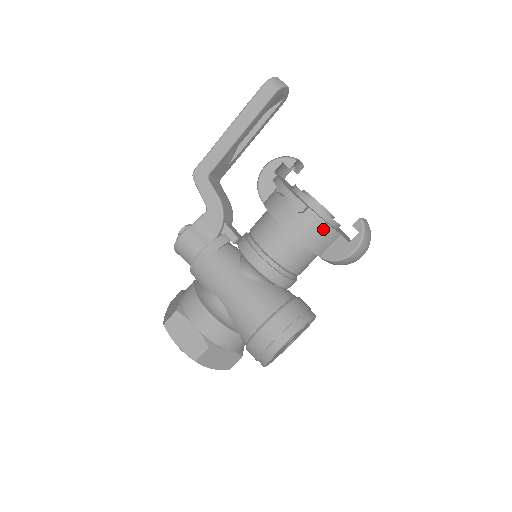
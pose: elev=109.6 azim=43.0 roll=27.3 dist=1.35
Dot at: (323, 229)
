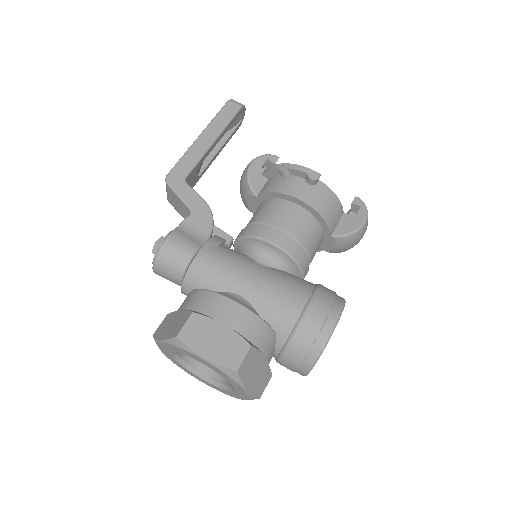
Dot at: (334, 201)
